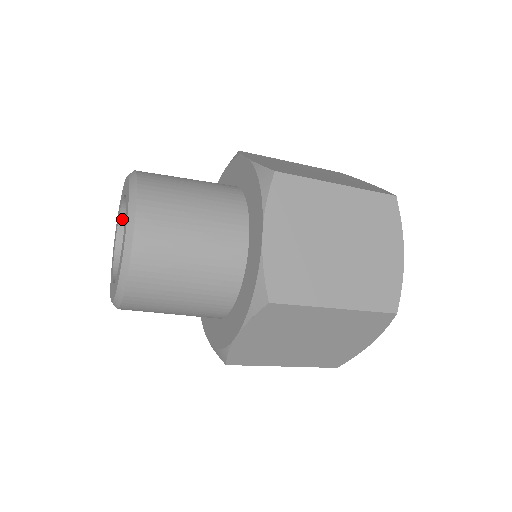
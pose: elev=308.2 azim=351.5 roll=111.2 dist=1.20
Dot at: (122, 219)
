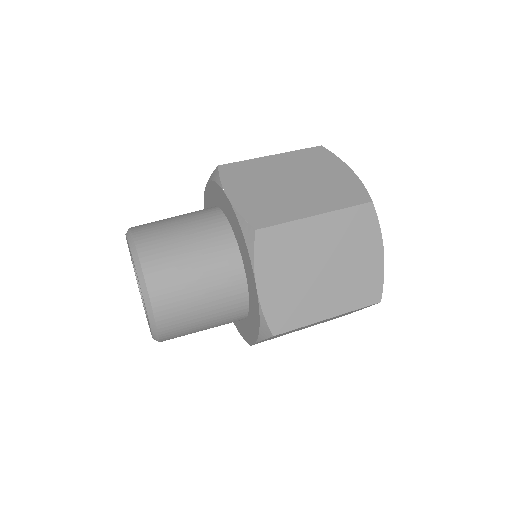
Dot at: occluded
